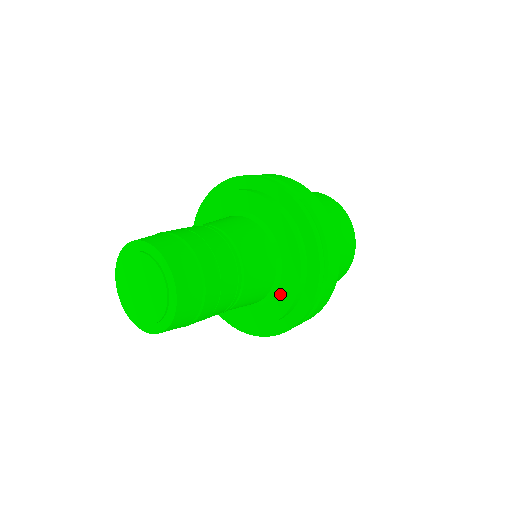
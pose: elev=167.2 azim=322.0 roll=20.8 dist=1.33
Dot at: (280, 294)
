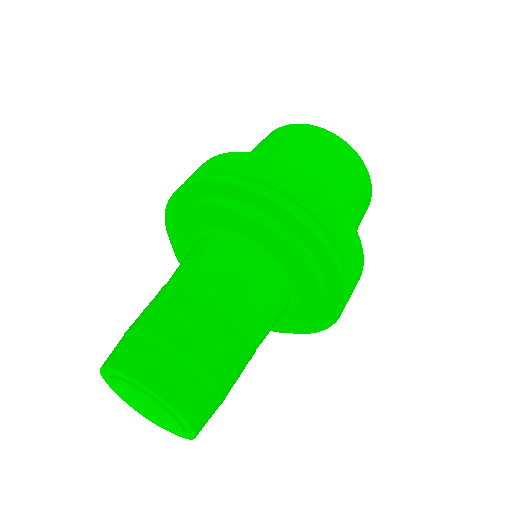
Dot at: (295, 316)
